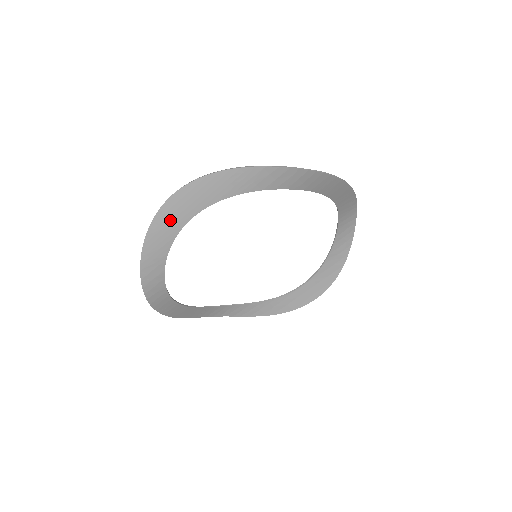
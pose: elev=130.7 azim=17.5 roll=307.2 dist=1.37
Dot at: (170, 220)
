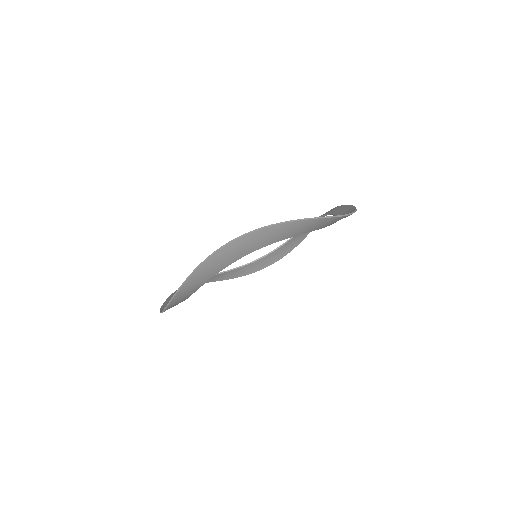
Dot at: (224, 259)
